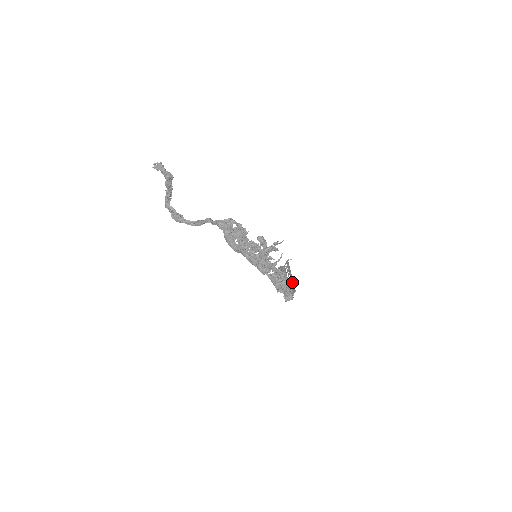
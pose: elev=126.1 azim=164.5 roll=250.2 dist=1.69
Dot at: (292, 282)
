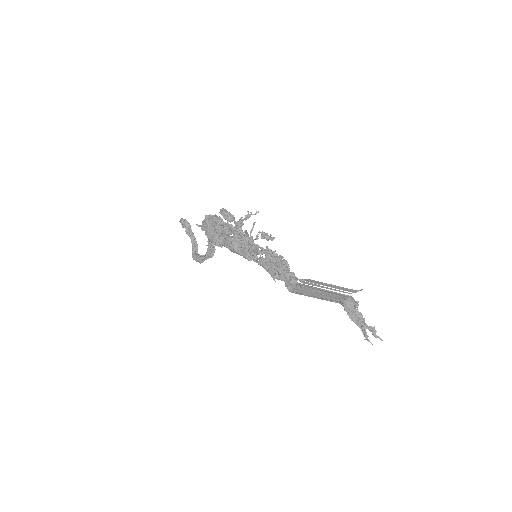
Dot at: (321, 283)
